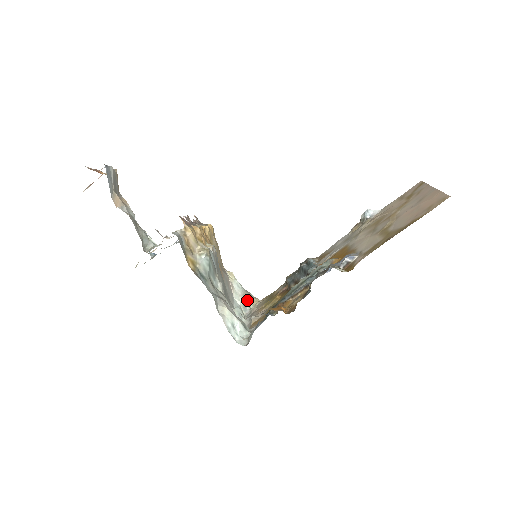
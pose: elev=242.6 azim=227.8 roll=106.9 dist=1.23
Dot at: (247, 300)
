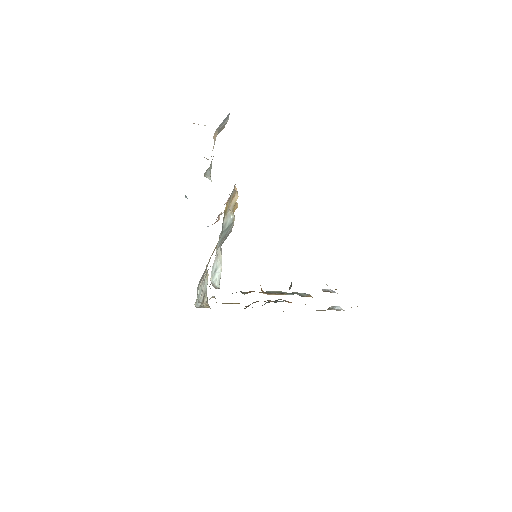
Dot at: (204, 299)
